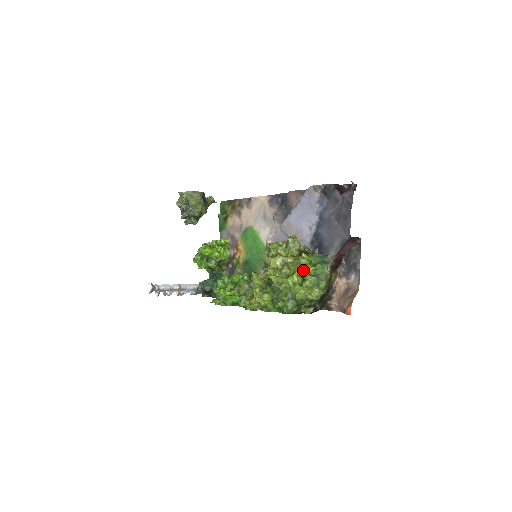
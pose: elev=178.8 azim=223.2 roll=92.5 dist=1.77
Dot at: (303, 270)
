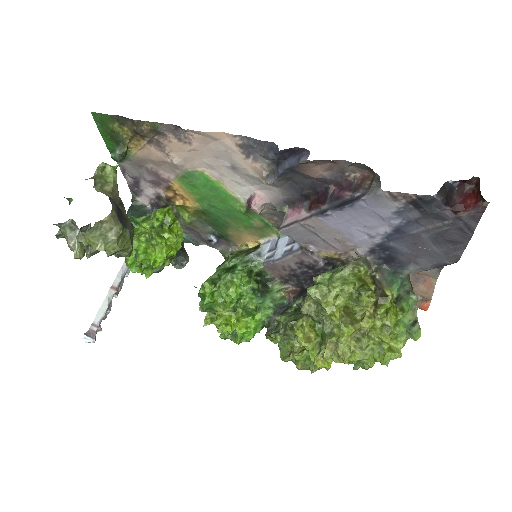
Dot at: (389, 329)
